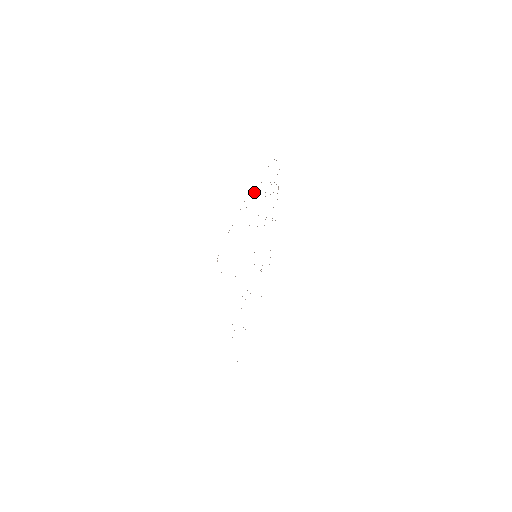
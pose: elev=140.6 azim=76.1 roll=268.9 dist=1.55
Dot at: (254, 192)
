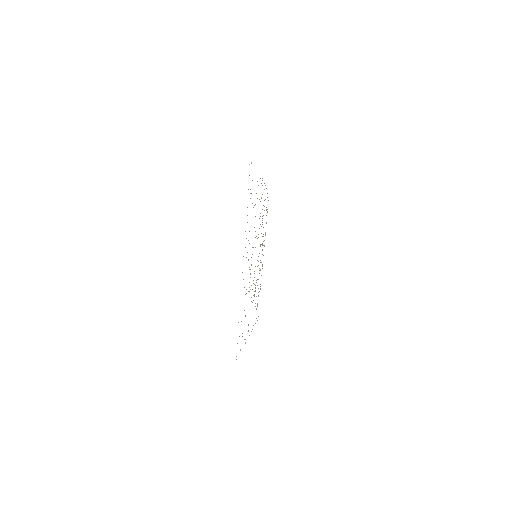
Dot at: occluded
